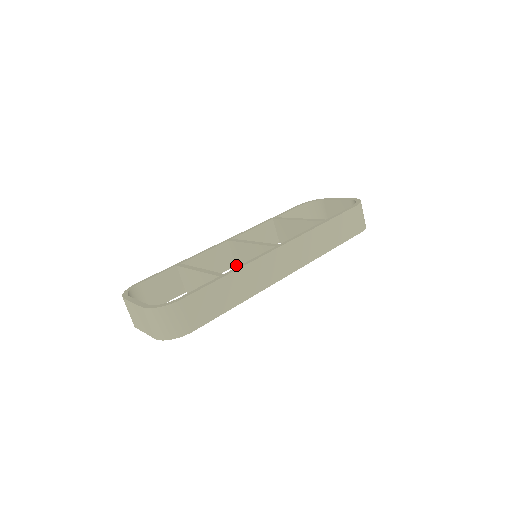
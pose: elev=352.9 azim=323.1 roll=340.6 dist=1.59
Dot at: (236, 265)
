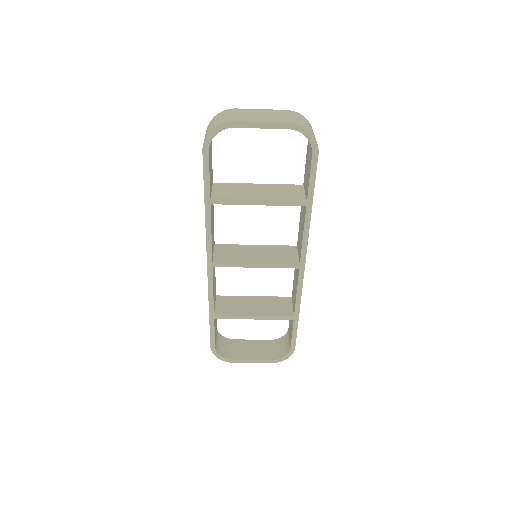
Dot at: (213, 262)
